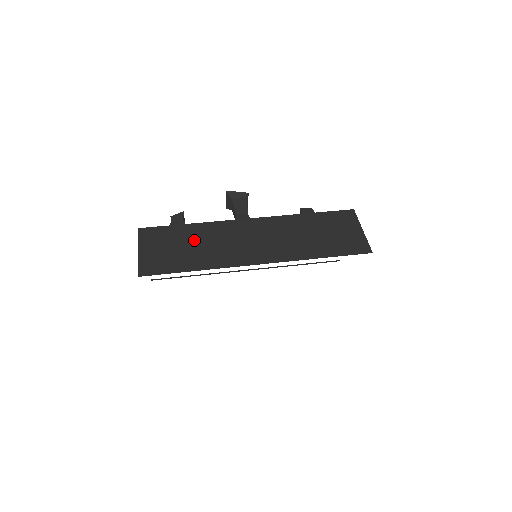
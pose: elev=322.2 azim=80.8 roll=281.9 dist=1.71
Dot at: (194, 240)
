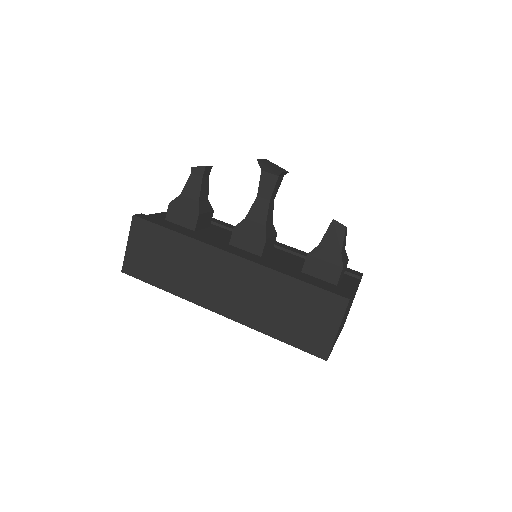
Dot at: (174, 255)
